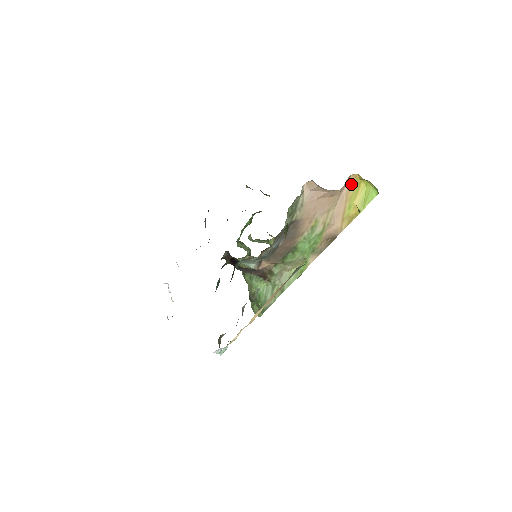
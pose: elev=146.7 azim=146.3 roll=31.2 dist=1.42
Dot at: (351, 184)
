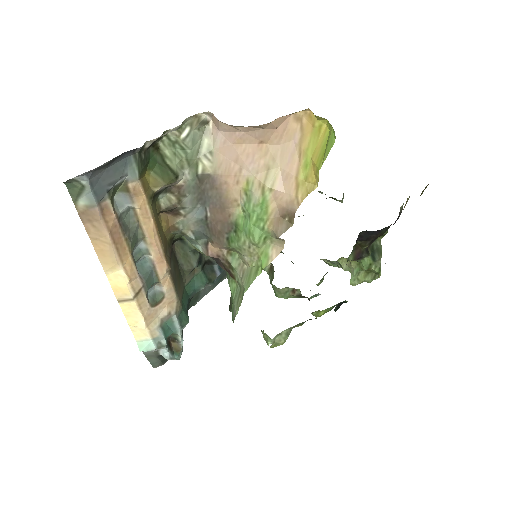
Dot at: (306, 128)
